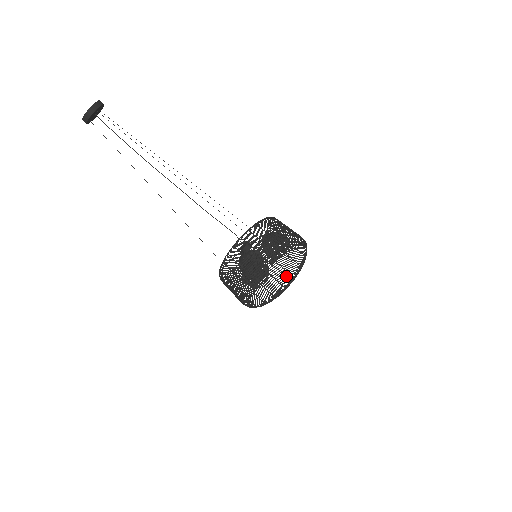
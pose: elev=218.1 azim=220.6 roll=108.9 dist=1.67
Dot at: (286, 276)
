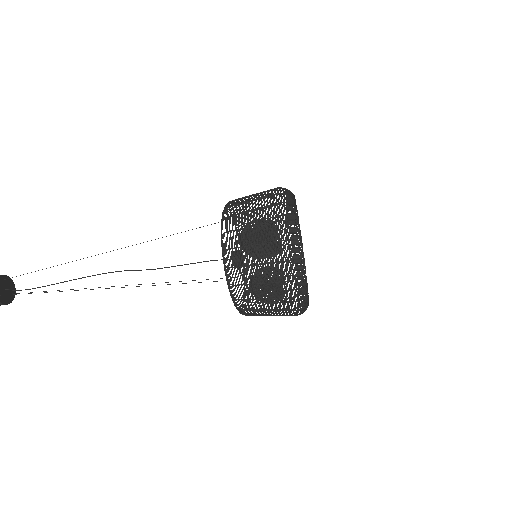
Dot at: occluded
